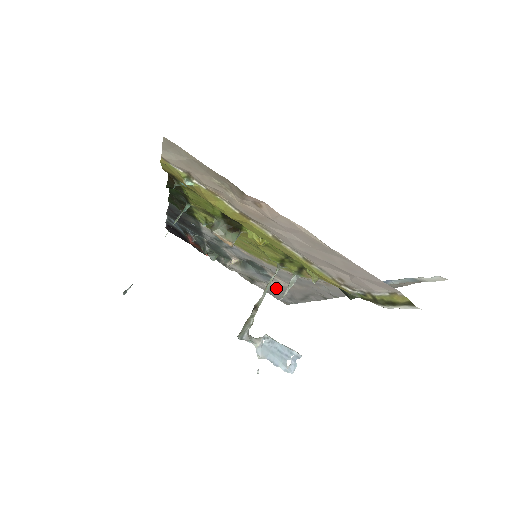
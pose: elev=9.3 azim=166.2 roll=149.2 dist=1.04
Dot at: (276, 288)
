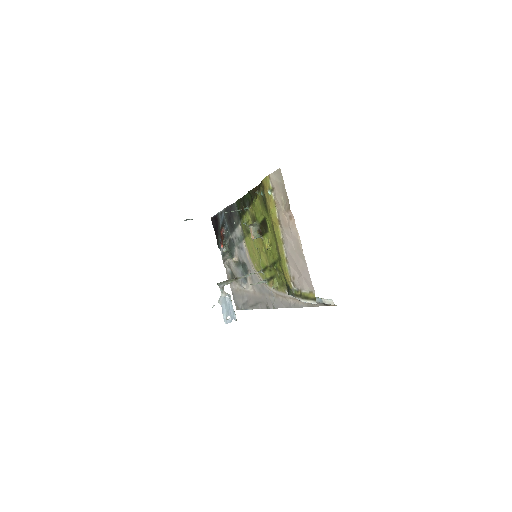
Dot at: (242, 292)
